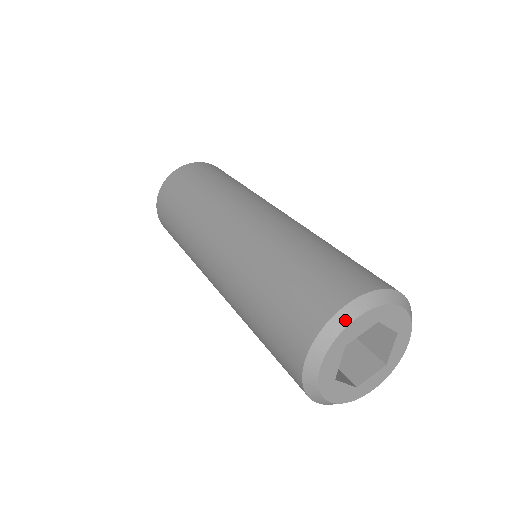
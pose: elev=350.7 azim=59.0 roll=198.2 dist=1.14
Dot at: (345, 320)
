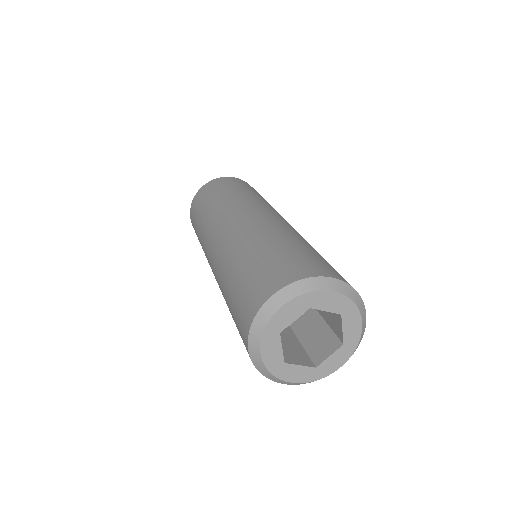
Dot at: (270, 311)
